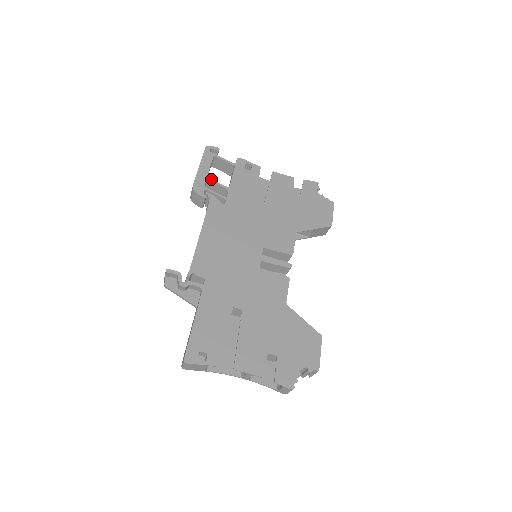
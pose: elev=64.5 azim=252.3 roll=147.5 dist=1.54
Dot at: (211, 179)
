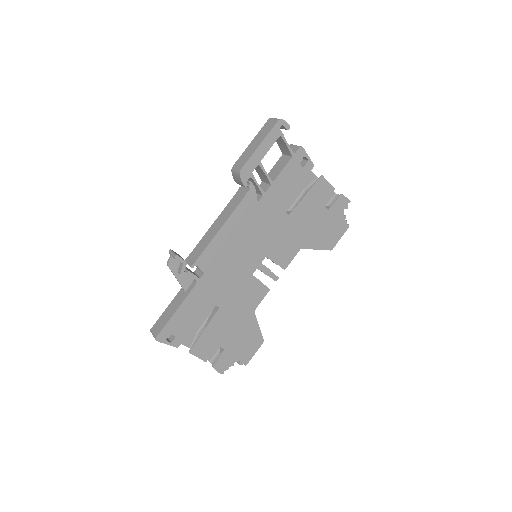
Dot at: (262, 166)
